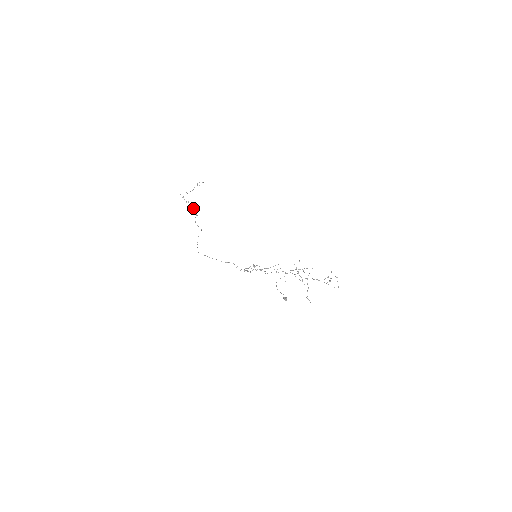
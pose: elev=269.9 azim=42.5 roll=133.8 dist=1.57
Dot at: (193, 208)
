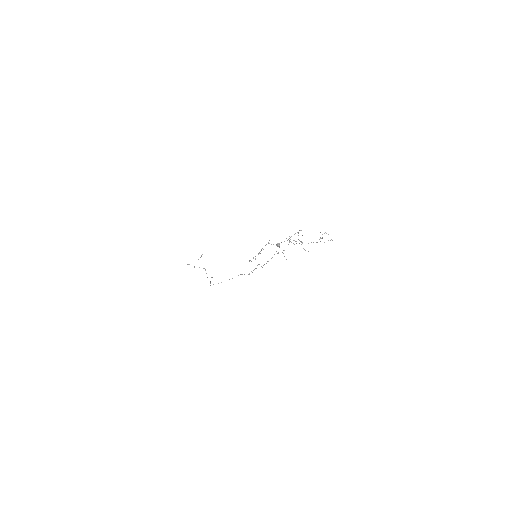
Dot at: occluded
